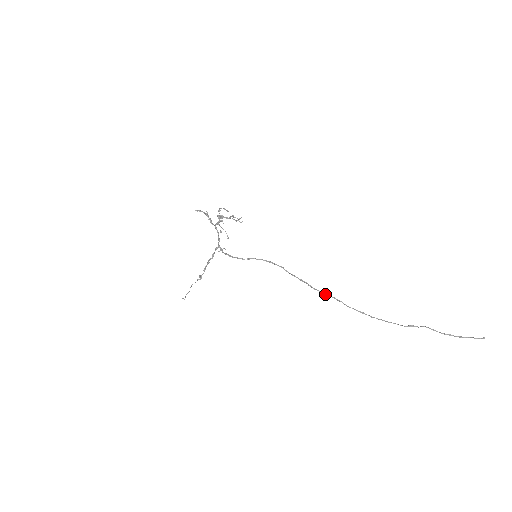
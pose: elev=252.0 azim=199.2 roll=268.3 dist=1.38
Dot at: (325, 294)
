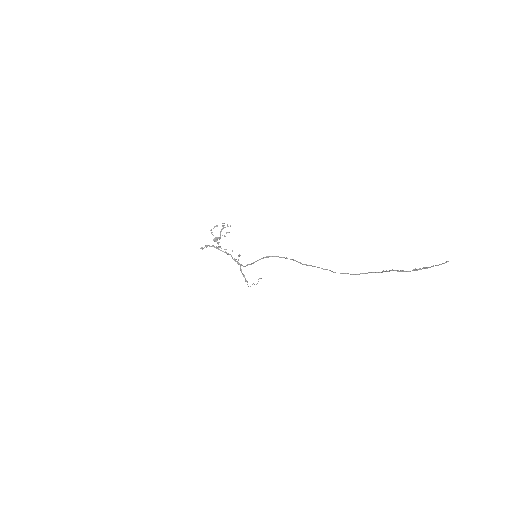
Dot at: occluded
